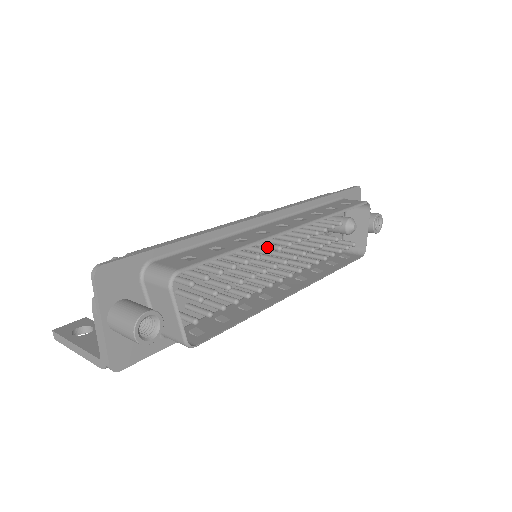
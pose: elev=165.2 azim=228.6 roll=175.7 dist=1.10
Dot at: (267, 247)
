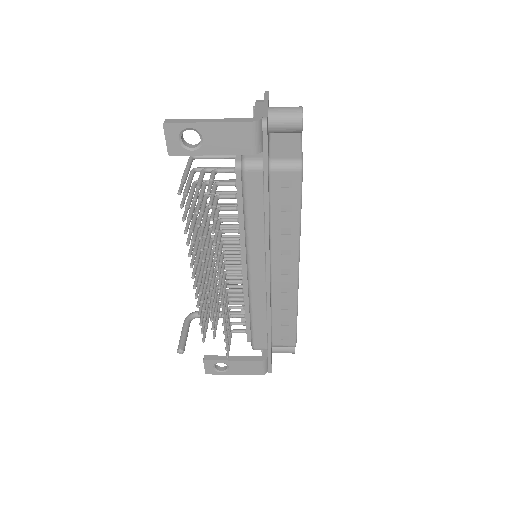
Dot at: occluded
